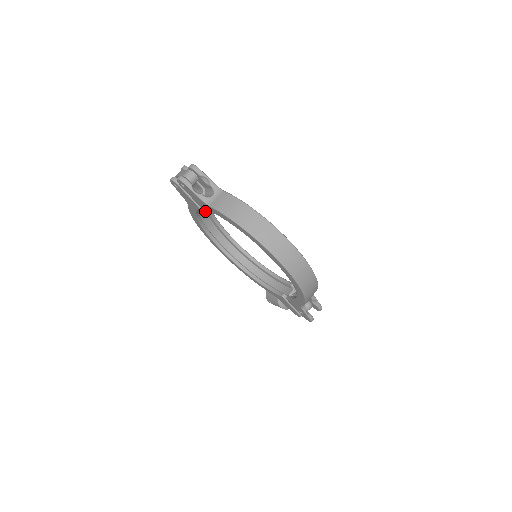
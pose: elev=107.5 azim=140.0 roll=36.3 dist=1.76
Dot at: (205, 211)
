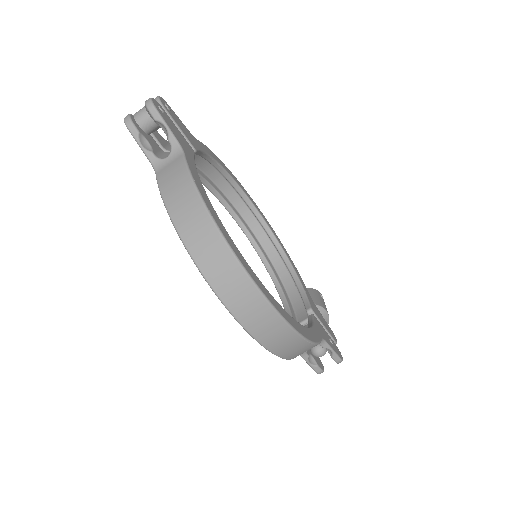
Dot at: occluded
